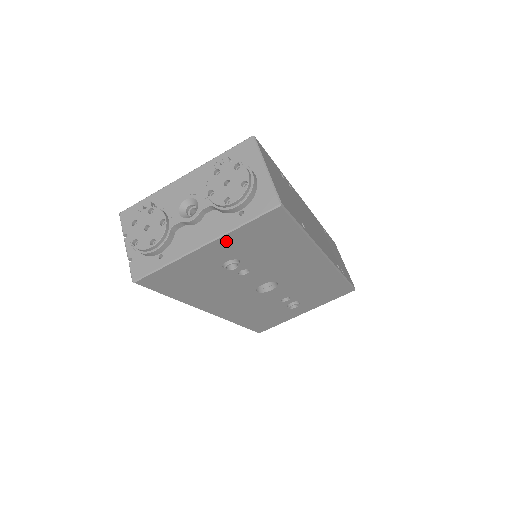
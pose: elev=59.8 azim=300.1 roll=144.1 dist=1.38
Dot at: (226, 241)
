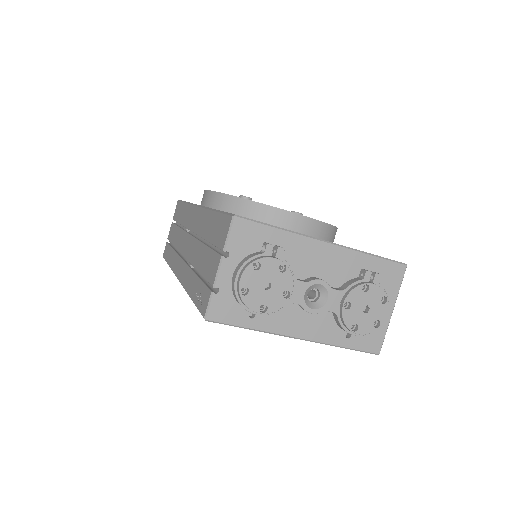
Dot at: occluded
